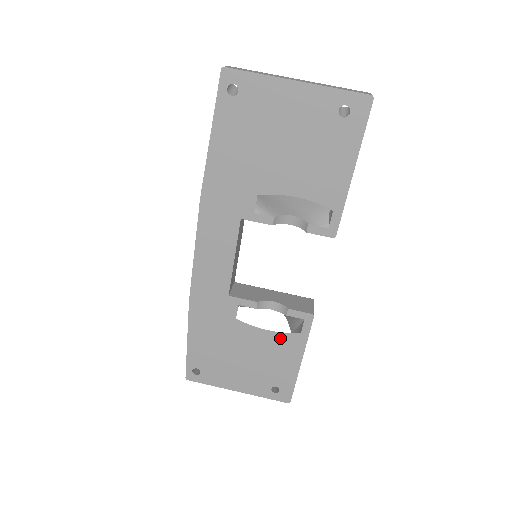
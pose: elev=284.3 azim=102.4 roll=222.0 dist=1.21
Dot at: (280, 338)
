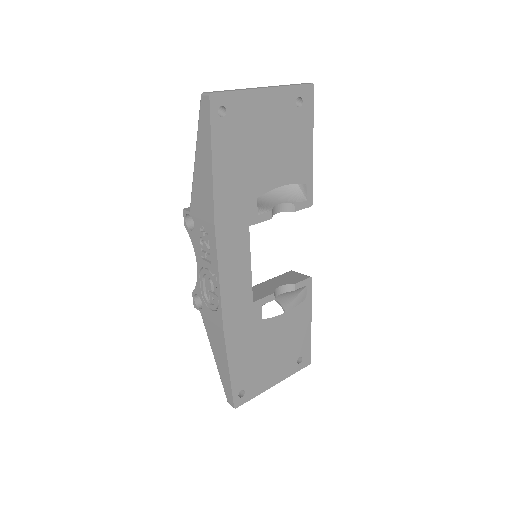
Dot at: (295, 313)
